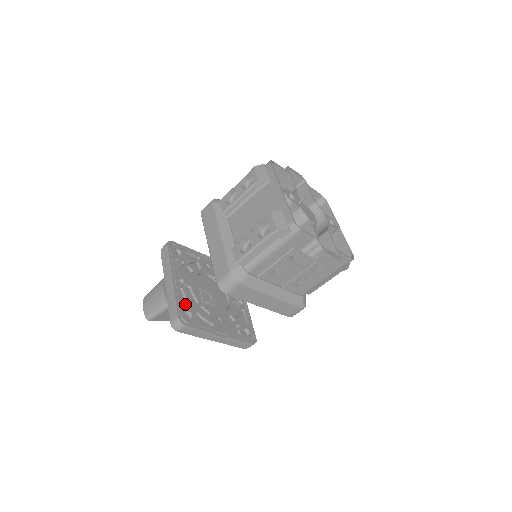
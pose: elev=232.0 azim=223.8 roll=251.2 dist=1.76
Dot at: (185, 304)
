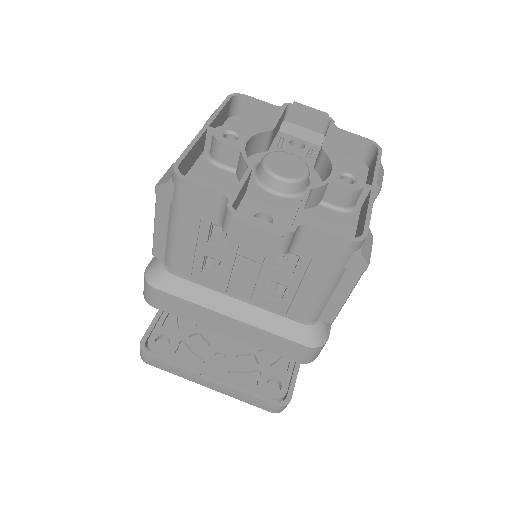
Dot at: (173, 327)
